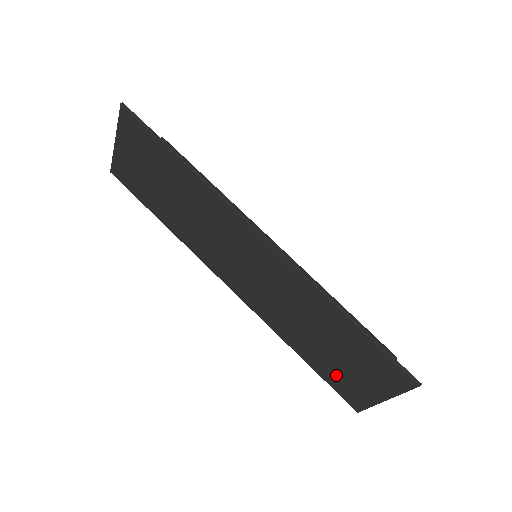
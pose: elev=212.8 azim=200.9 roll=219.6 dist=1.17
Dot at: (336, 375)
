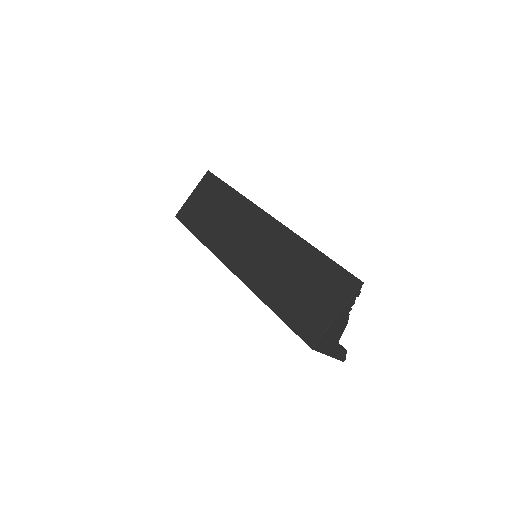
Dot at: (299, 312)
